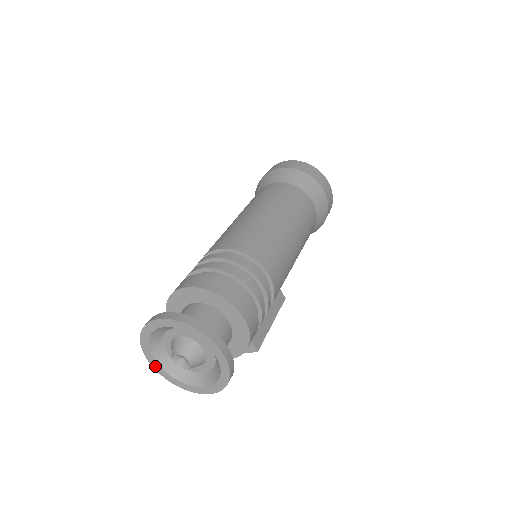
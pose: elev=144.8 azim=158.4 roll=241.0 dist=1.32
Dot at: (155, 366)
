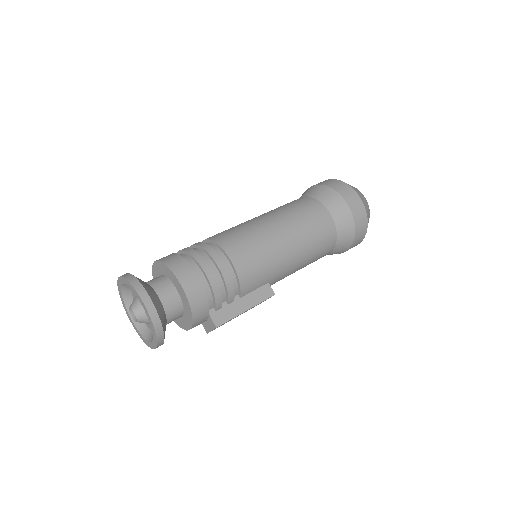
Dot at: (133, 325)
